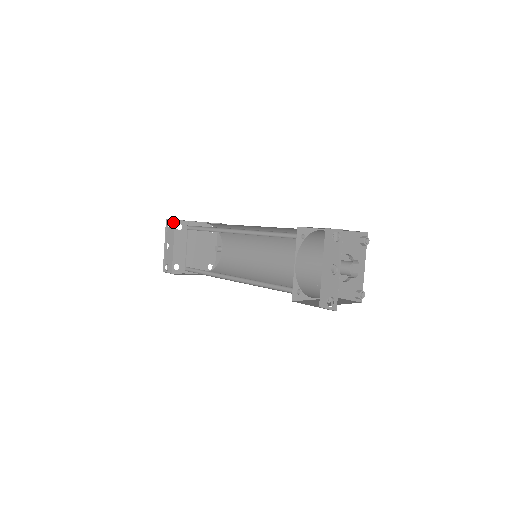
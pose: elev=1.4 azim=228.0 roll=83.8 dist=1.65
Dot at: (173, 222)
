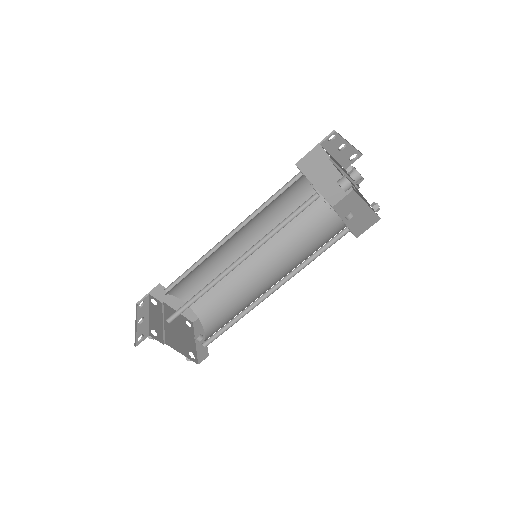
Dot at: (147, 297)
